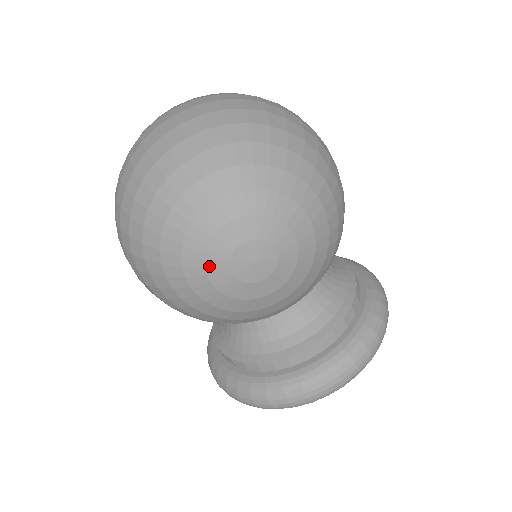
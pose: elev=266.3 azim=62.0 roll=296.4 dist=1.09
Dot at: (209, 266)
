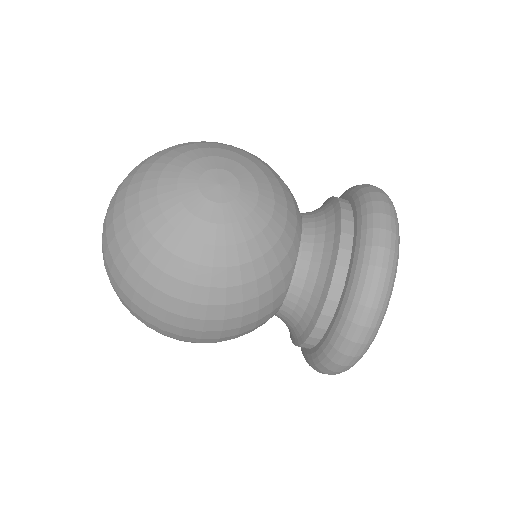
Dot at: (196, 213)
